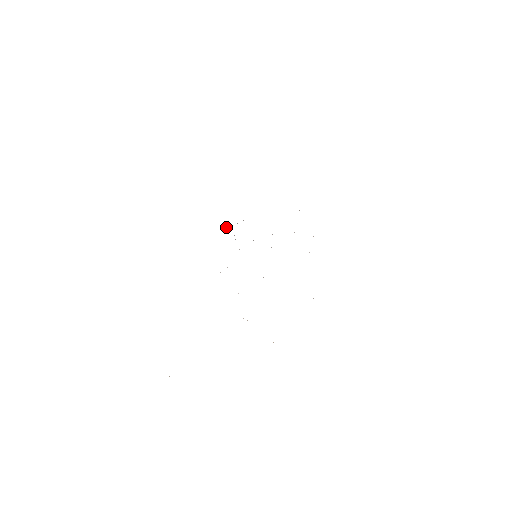
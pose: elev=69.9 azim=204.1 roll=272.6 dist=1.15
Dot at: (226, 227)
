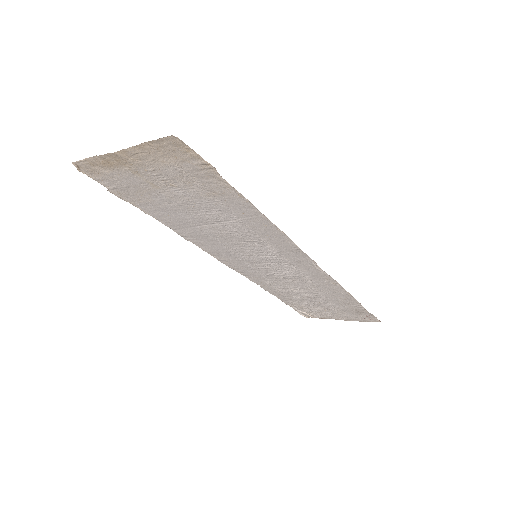
Dot at: (304, 313)
